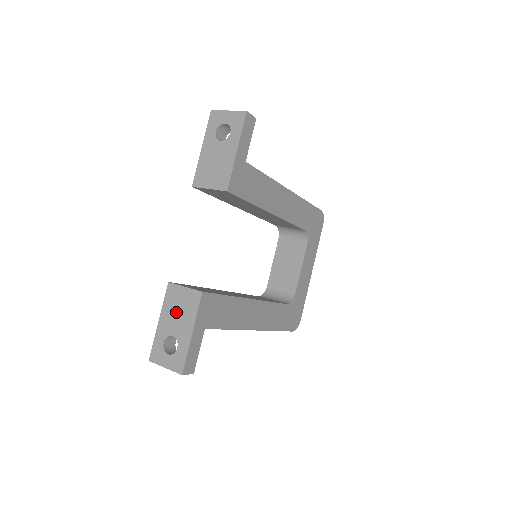
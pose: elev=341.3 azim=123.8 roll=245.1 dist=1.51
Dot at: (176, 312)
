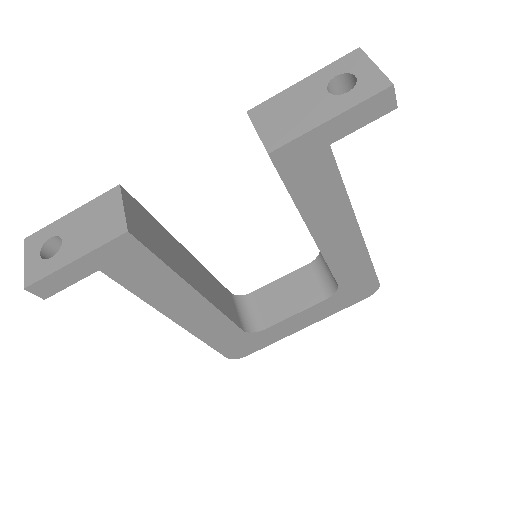
Dot at: (90, 222)
